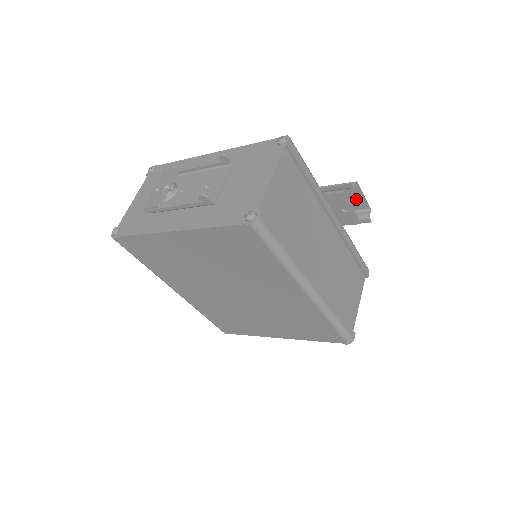
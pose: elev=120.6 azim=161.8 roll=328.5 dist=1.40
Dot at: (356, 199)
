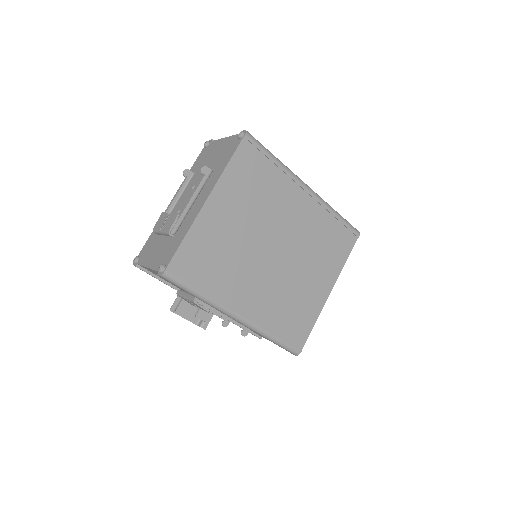
Dot at: occluded
